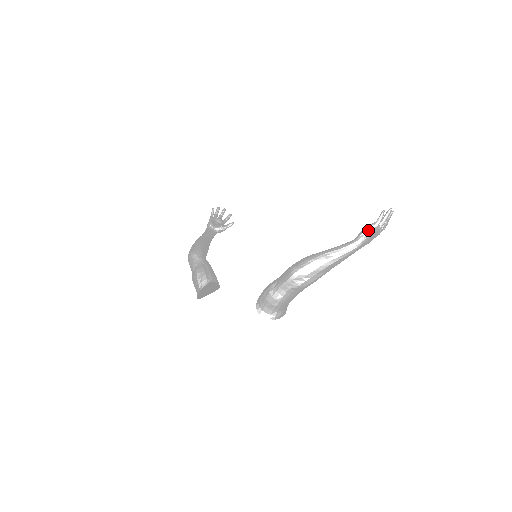
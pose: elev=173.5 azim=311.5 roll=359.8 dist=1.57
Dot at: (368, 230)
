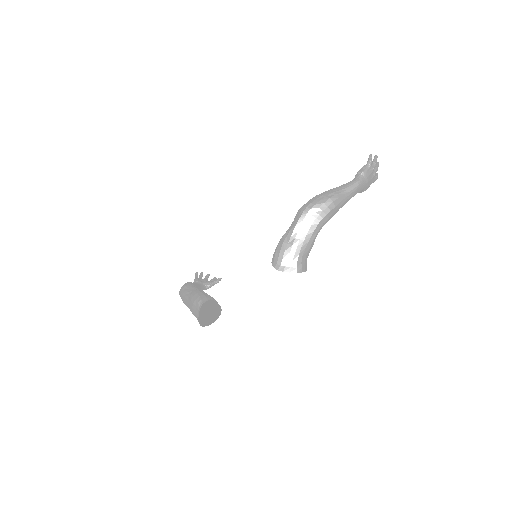
Dot at: (363, 169)
